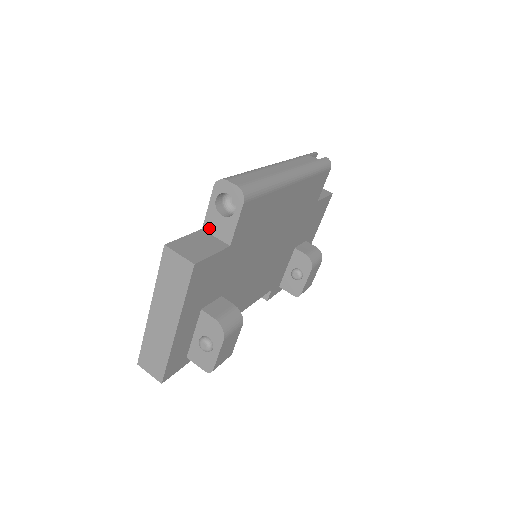
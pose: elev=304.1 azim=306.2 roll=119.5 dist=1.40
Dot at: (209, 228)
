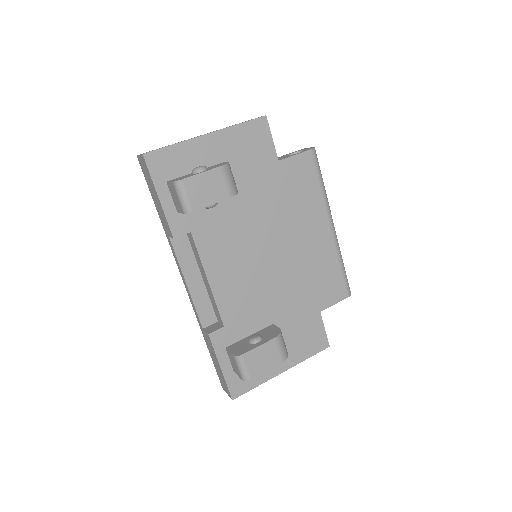
Dot at: occluded
